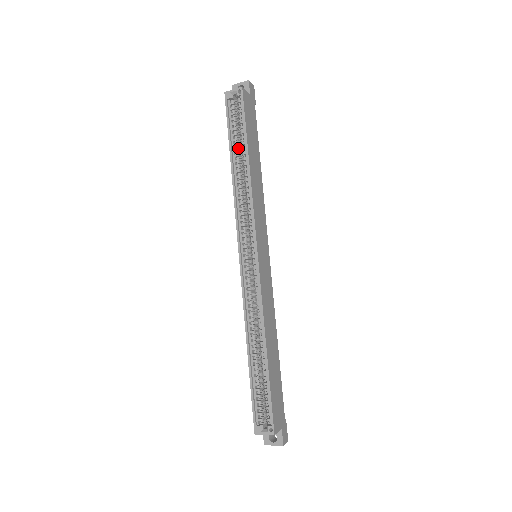
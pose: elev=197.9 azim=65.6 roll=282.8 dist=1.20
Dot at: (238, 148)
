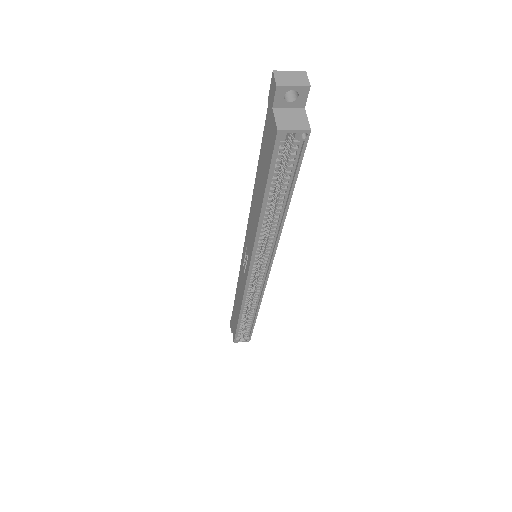
Dot at: (274, 191)
